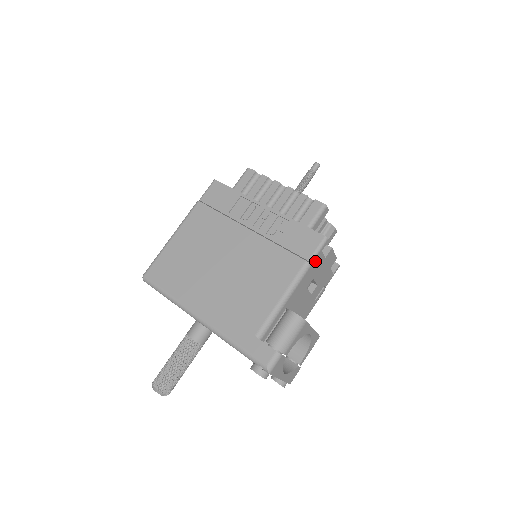
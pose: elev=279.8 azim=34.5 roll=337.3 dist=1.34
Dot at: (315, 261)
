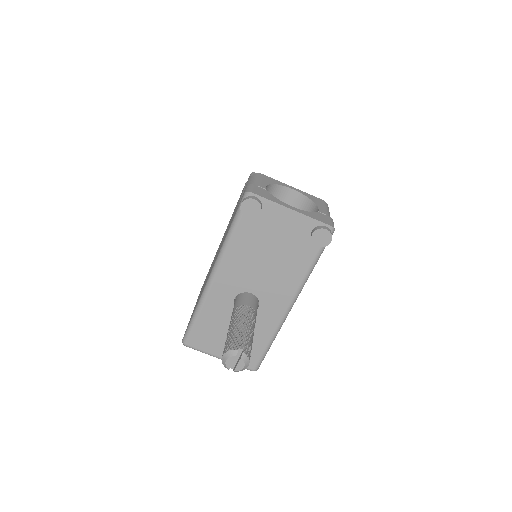
Dot at: occluded
